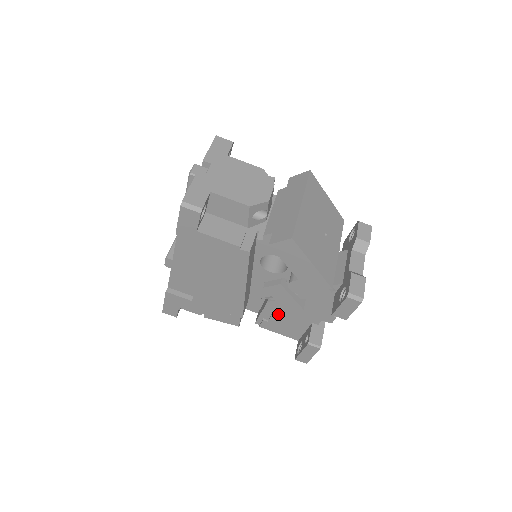
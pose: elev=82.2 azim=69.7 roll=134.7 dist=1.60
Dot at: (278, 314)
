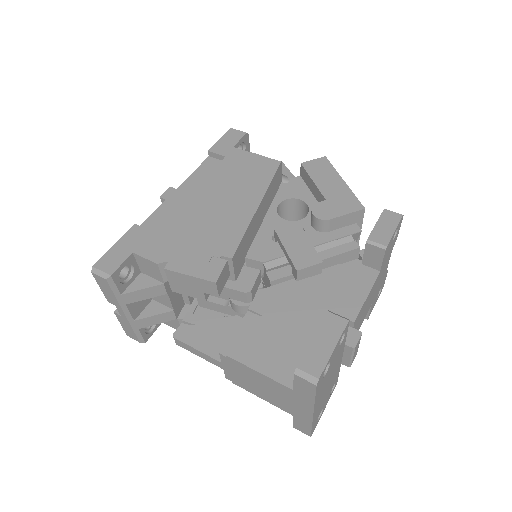
Dot at: (271, 316)
